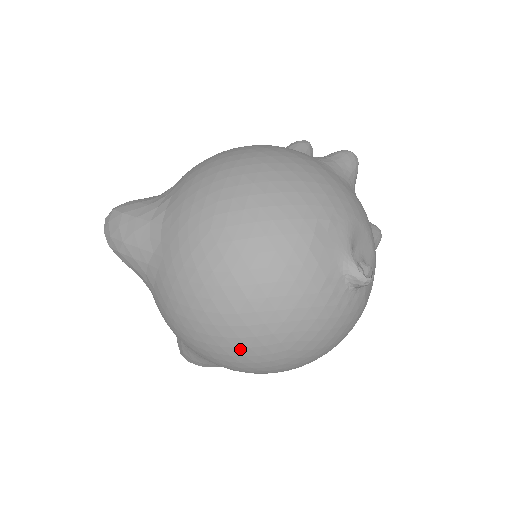
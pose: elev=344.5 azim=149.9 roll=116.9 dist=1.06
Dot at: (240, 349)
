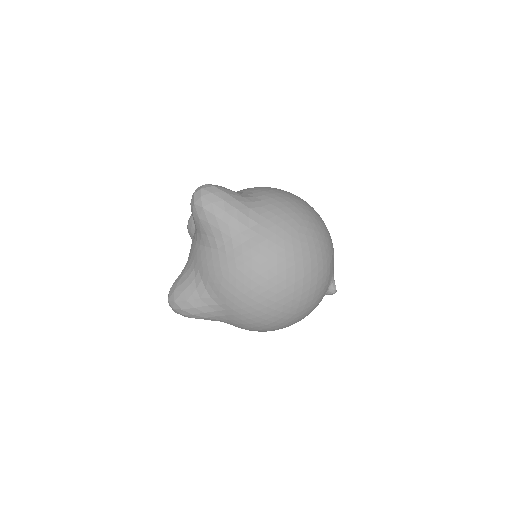
Dot at: (278, 304)
